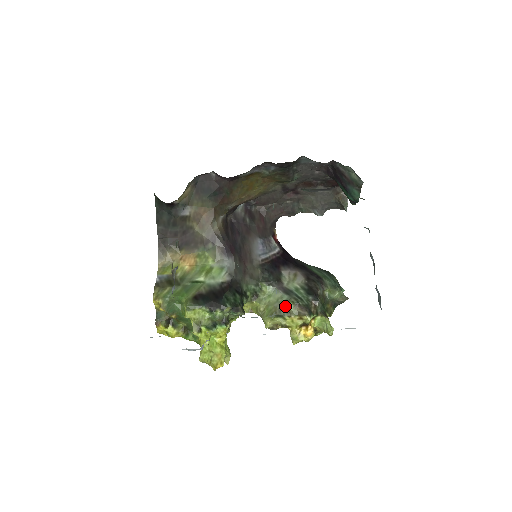
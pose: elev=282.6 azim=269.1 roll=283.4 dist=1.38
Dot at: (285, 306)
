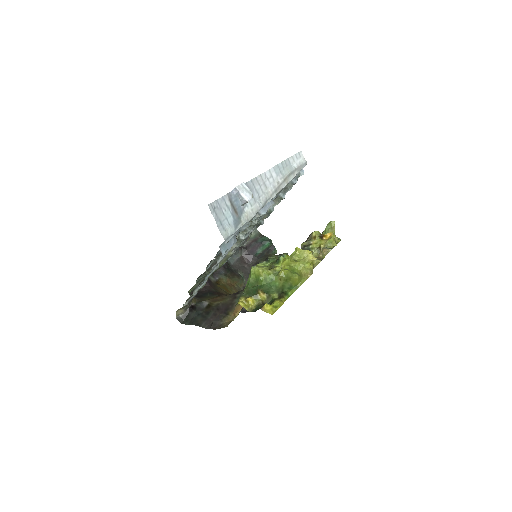
Dot at: (301, 246)
